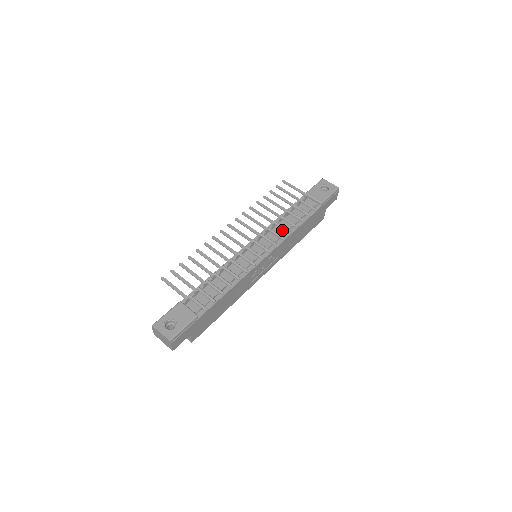
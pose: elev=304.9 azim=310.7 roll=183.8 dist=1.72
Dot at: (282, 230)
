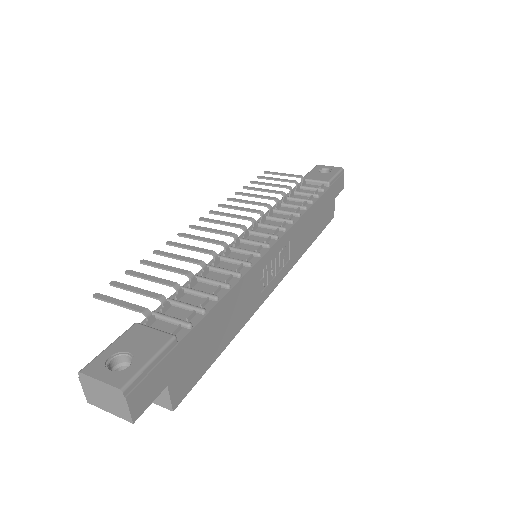
Dot at: (286, 215)
